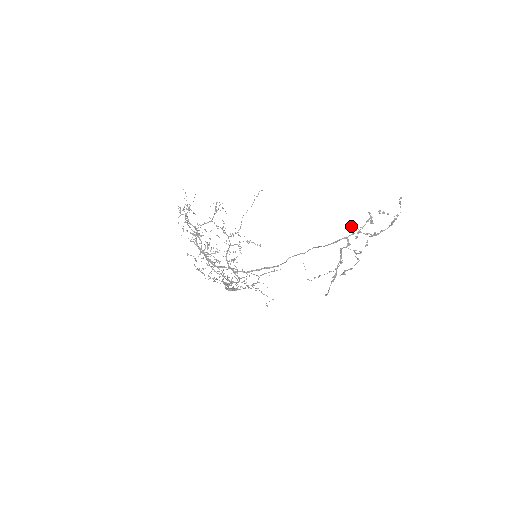
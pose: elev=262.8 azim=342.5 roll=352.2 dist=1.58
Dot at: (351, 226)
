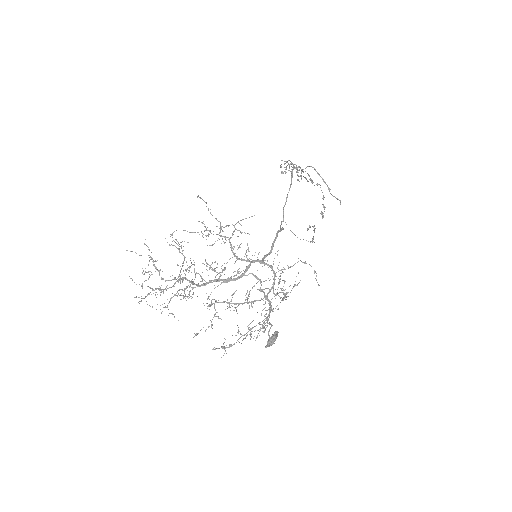
Dot at: (285, 167)
